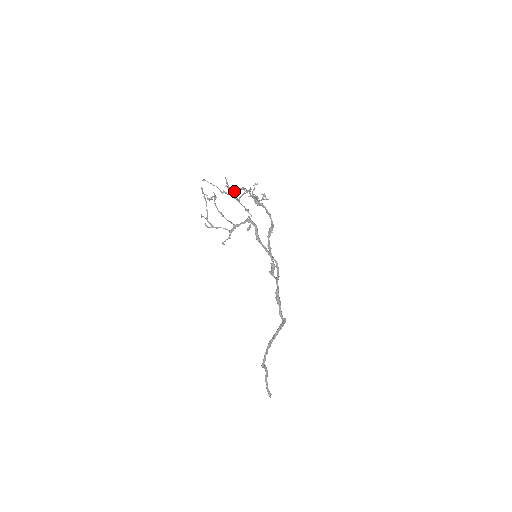
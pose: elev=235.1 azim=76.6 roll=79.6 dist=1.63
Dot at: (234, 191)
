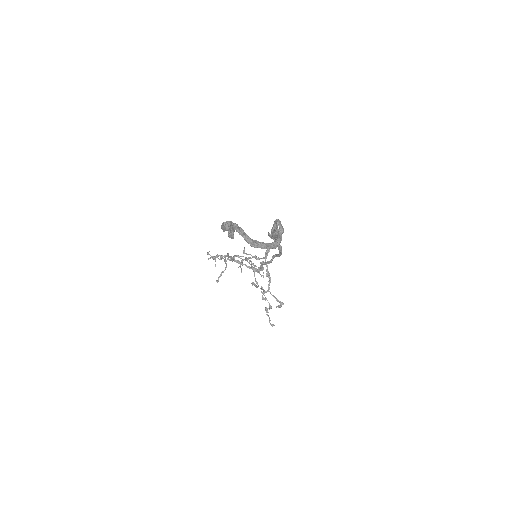
Dot at: (247, 254)
